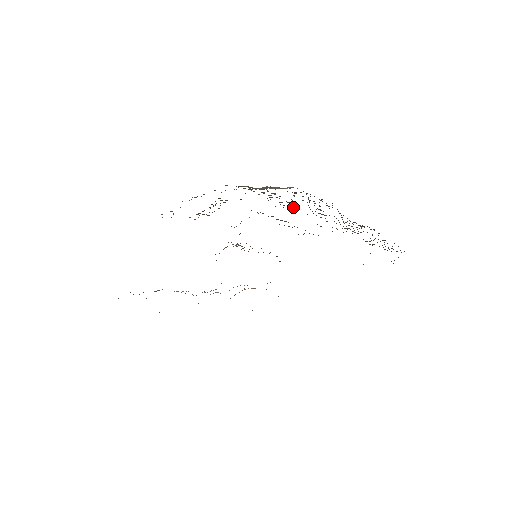
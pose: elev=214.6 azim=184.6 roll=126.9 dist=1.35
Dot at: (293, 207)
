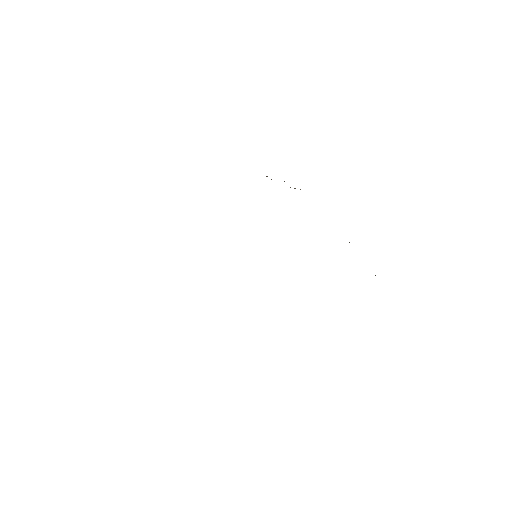
Dot at: occluded
